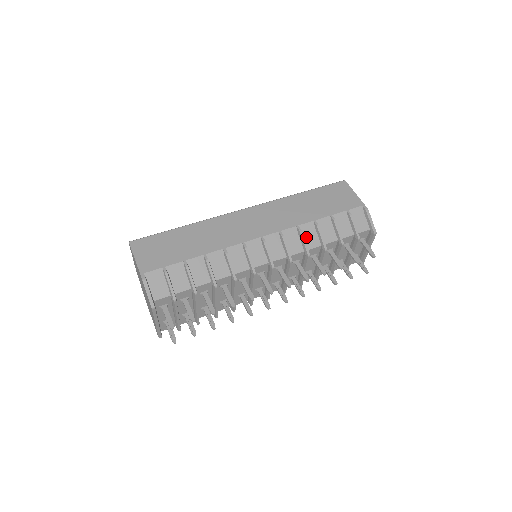
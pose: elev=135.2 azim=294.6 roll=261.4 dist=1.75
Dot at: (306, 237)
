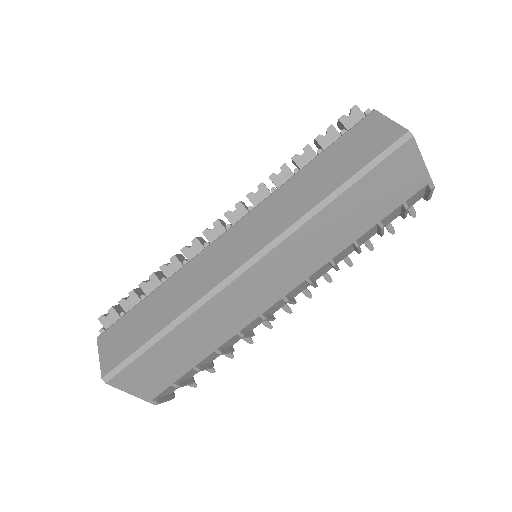
Dot at: (338, 259)
